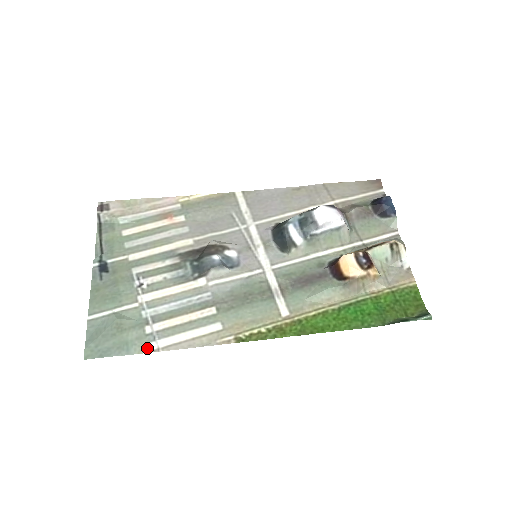
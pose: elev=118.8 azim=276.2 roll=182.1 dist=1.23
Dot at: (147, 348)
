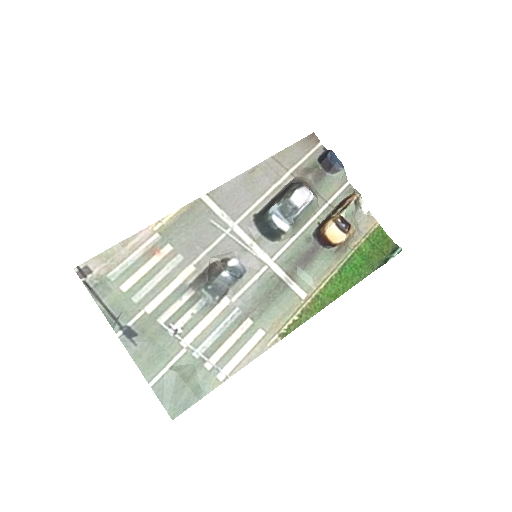
Dot at: (217, 381)
